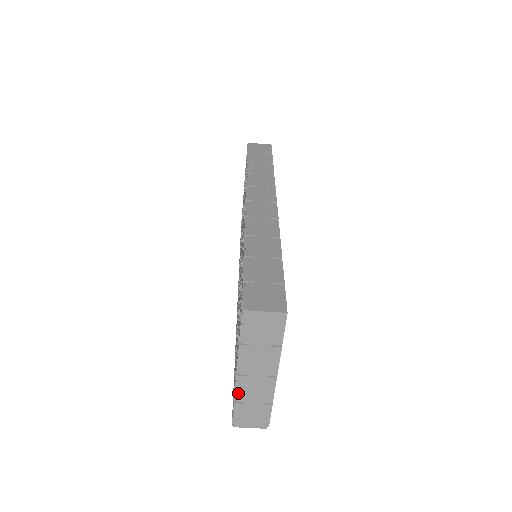
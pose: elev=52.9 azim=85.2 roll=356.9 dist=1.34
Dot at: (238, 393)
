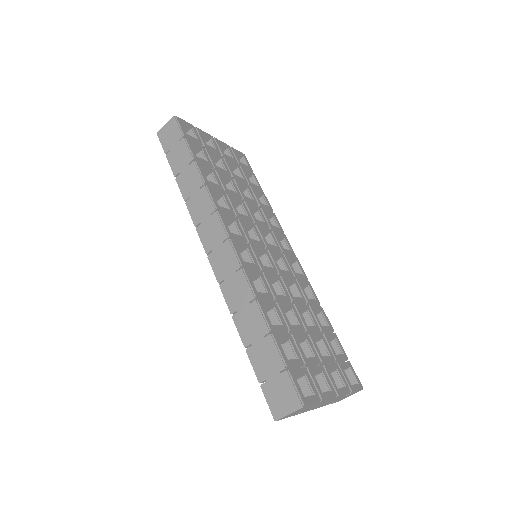
Dot at: occluded
